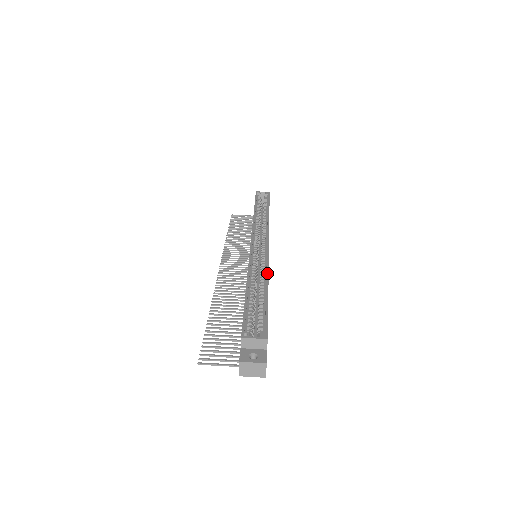
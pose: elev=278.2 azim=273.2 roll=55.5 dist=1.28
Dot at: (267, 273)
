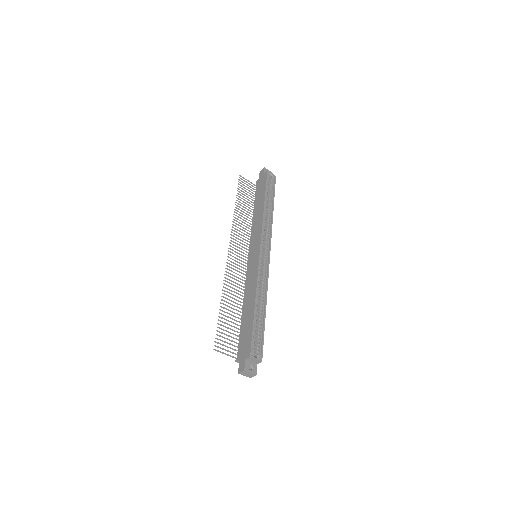
Dot at: occluded
